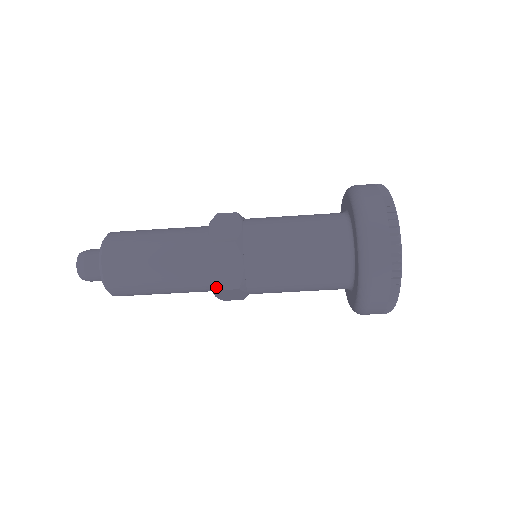
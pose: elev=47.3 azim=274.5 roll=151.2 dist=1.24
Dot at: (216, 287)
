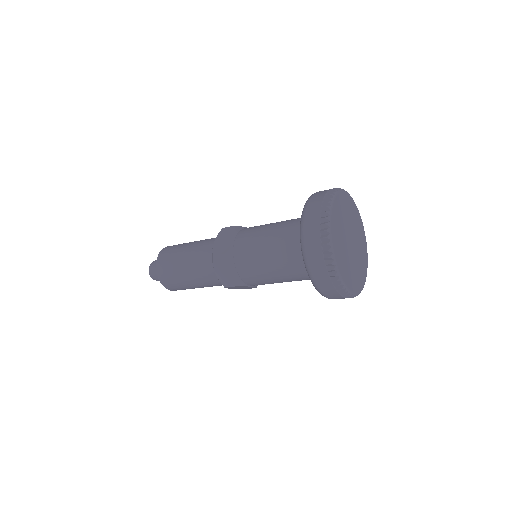
Dot at: (223, 285)
